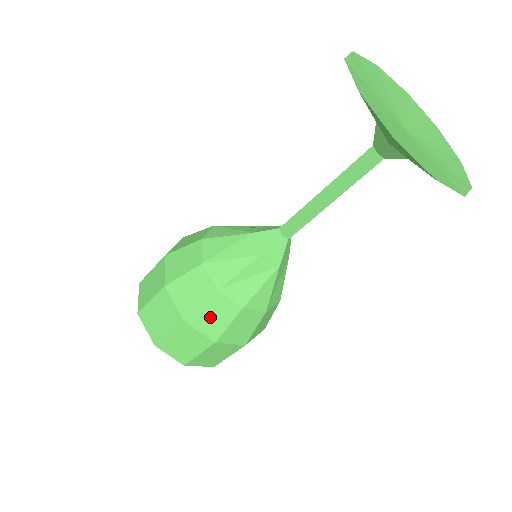
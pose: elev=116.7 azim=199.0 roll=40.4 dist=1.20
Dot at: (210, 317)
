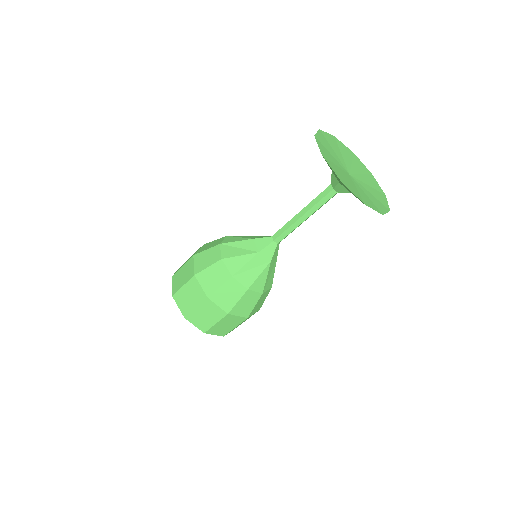
Dot at: (205, 258)
